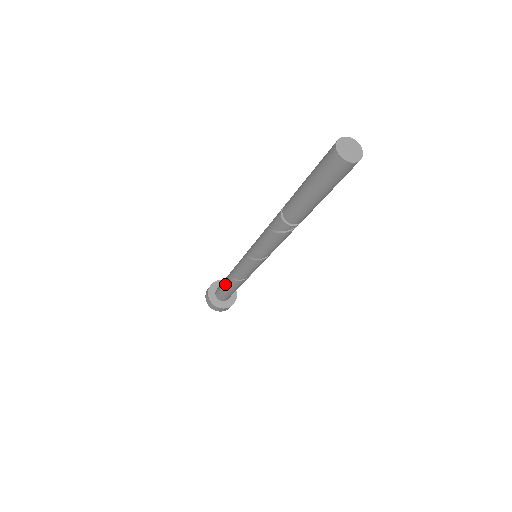
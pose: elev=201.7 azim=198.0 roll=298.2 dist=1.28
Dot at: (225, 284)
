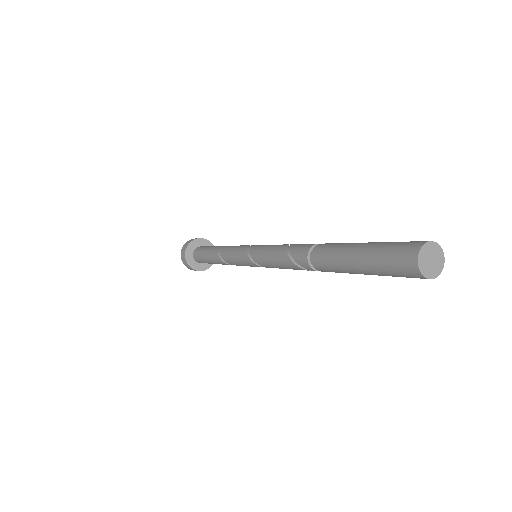
Dot at: (209, 253)
